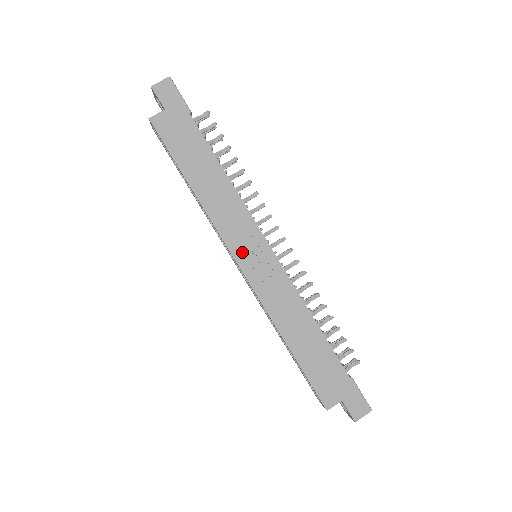
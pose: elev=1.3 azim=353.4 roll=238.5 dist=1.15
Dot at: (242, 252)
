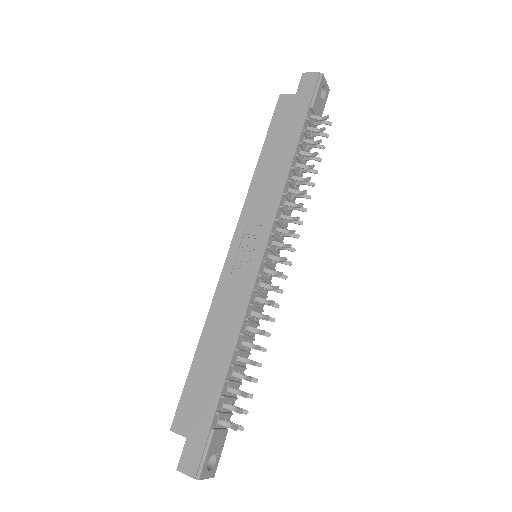
Dot at: (243, 238)
